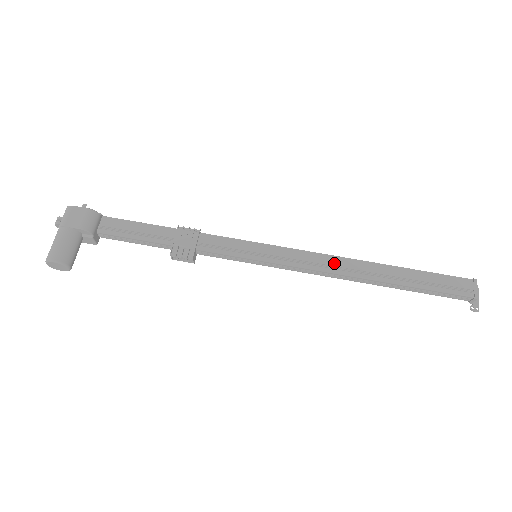
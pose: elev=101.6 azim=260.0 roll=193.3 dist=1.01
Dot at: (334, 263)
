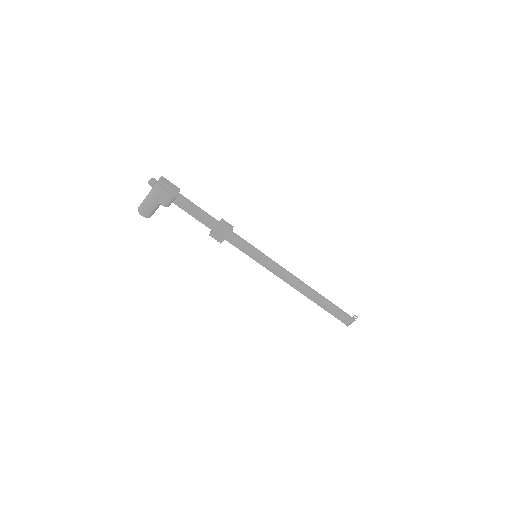
Dot at: (293, 281)
